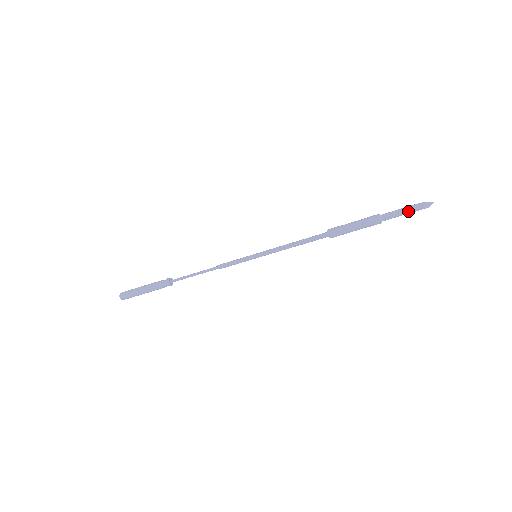
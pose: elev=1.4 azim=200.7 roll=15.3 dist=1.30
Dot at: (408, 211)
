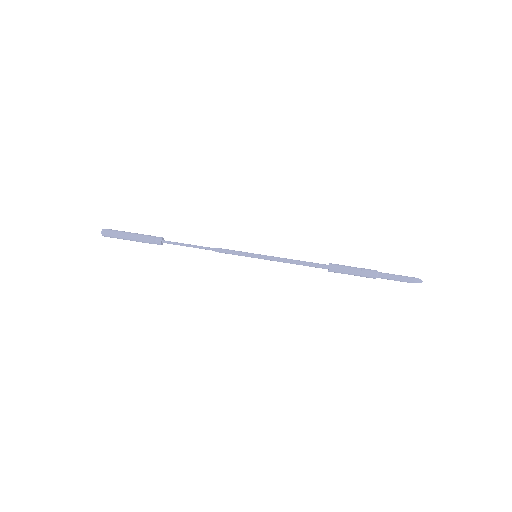
Dot at: (401, 277)
